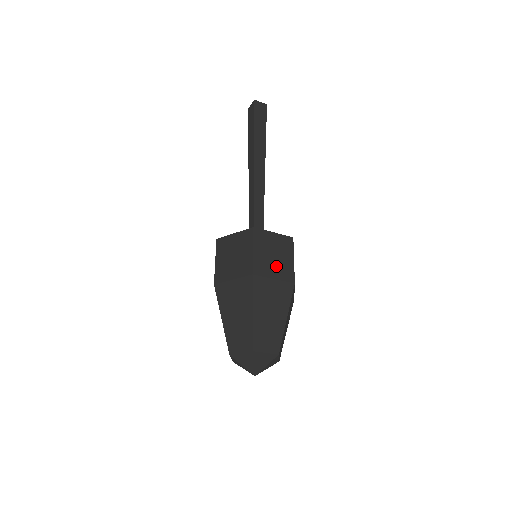
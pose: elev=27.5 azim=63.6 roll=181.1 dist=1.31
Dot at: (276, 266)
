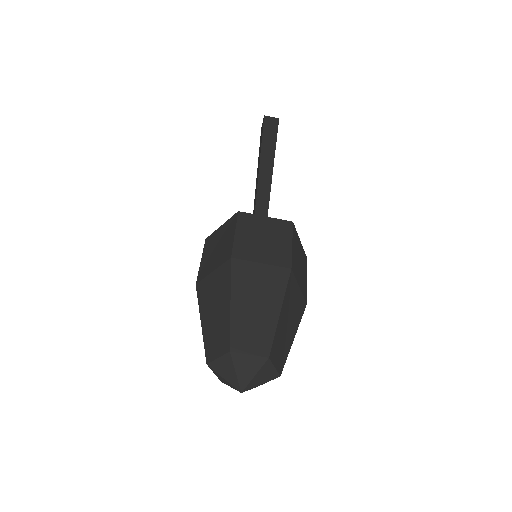
Dot at: (266, 250)
